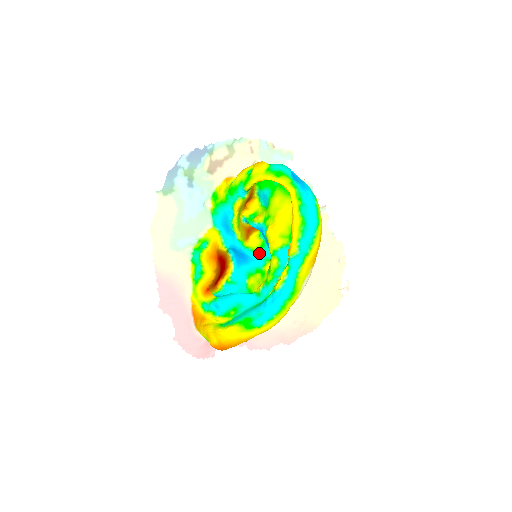
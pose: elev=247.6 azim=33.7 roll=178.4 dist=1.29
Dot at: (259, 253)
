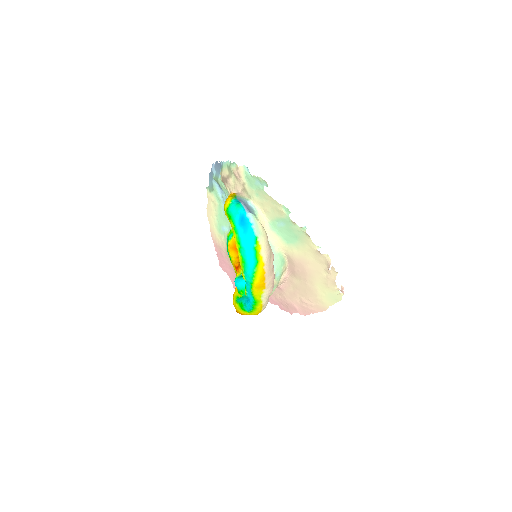
Dot at: occluded
